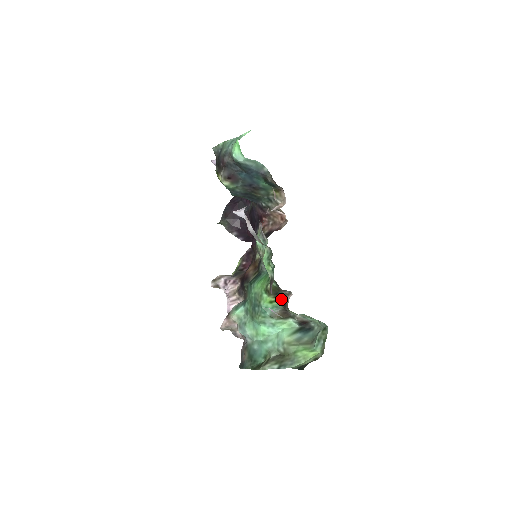
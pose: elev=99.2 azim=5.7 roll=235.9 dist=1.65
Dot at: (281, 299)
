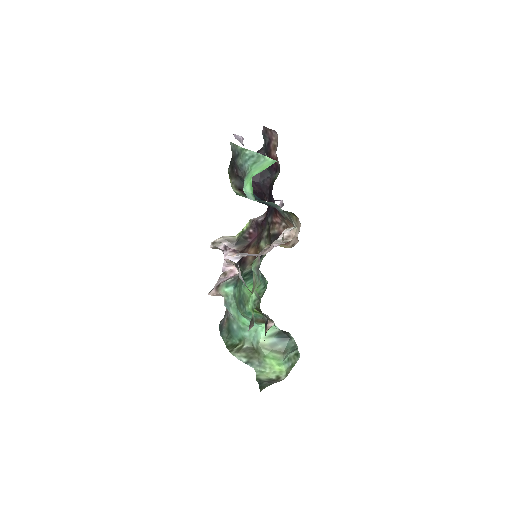
Dot at: (265, 314)
